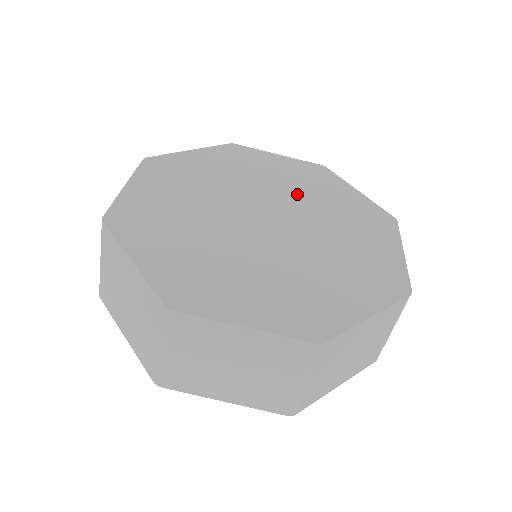
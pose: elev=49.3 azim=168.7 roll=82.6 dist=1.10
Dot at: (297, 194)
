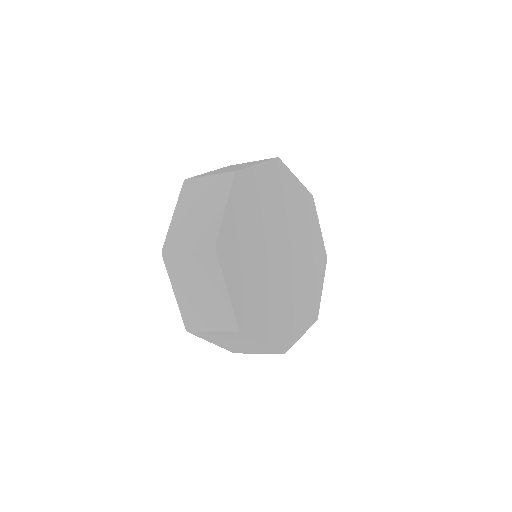
Dot at: (297, 228)
